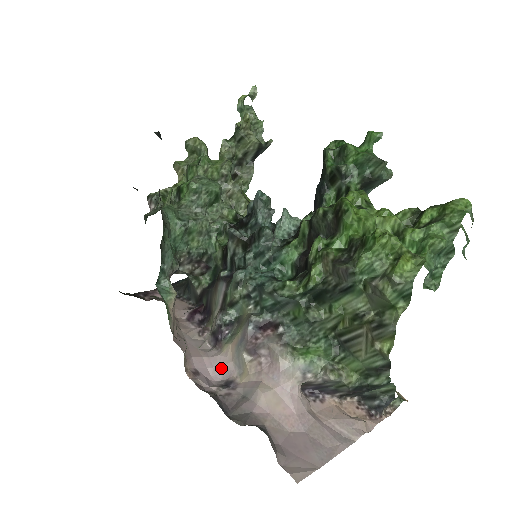
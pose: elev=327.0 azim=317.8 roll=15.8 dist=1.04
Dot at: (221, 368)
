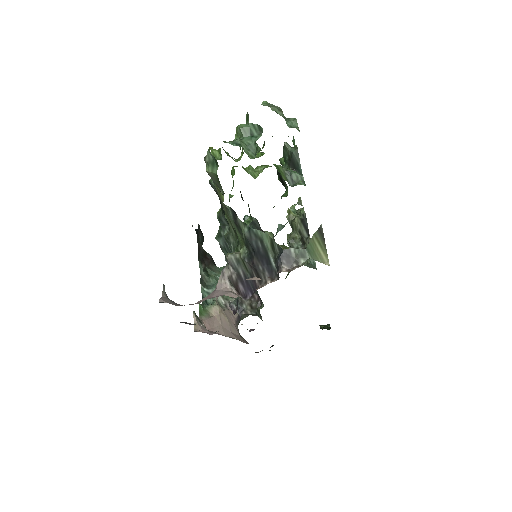
Dot at: occluded
